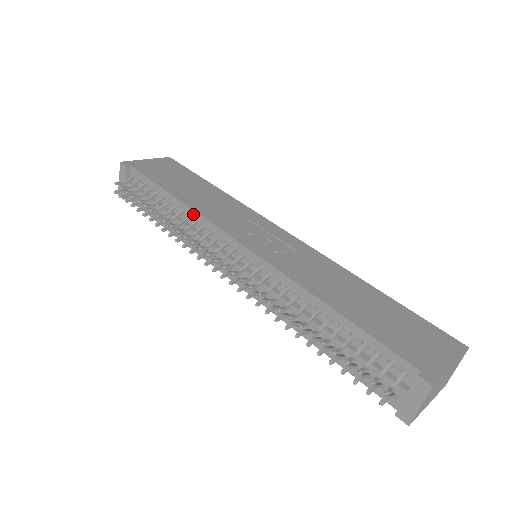
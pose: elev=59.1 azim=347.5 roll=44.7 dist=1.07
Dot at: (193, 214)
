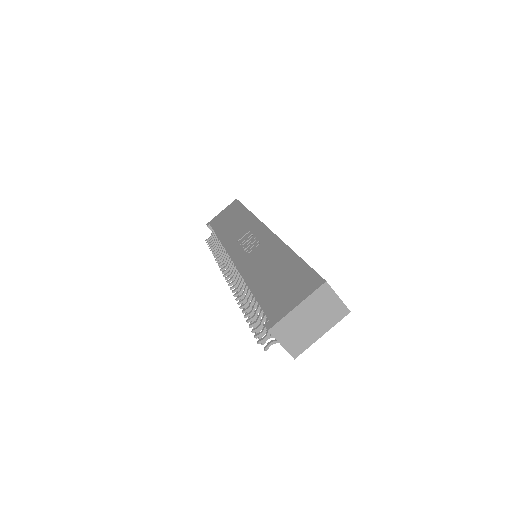
Dot at: occluded
